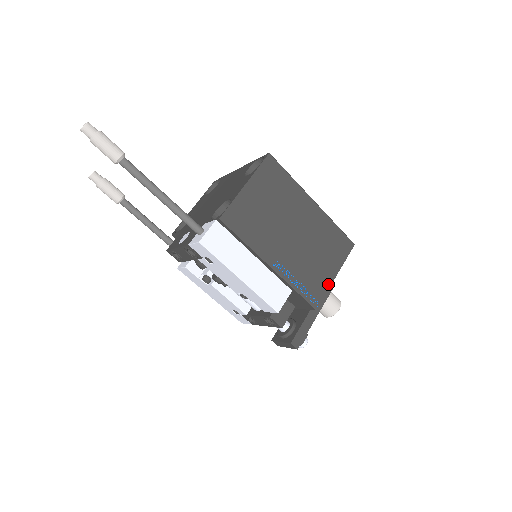
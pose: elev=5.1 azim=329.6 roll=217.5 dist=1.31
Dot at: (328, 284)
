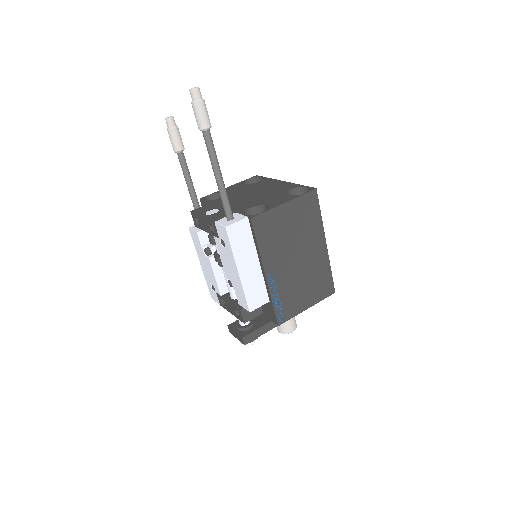
Dot at: (298, 311)
